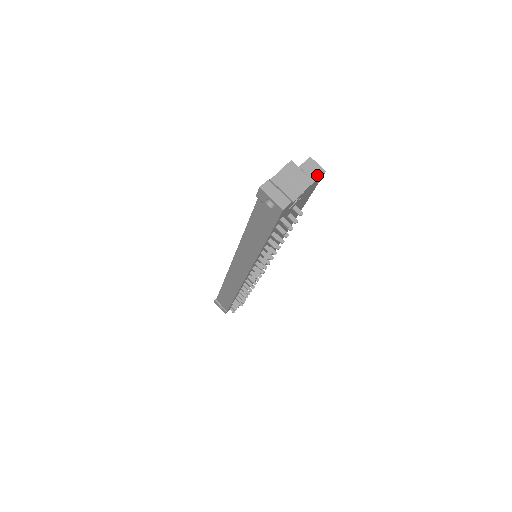
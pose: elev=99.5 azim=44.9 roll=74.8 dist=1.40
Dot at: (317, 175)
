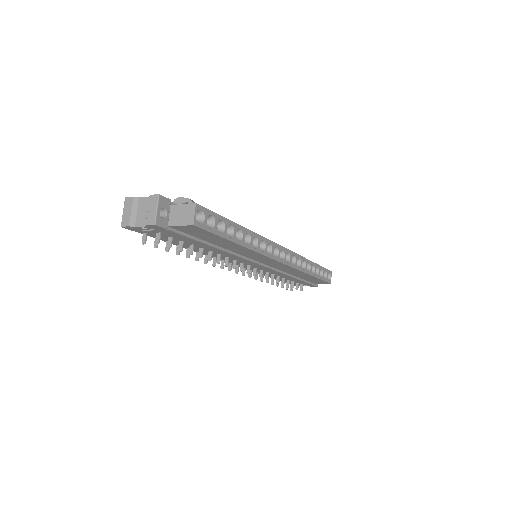
Dot at: (185, 222)
